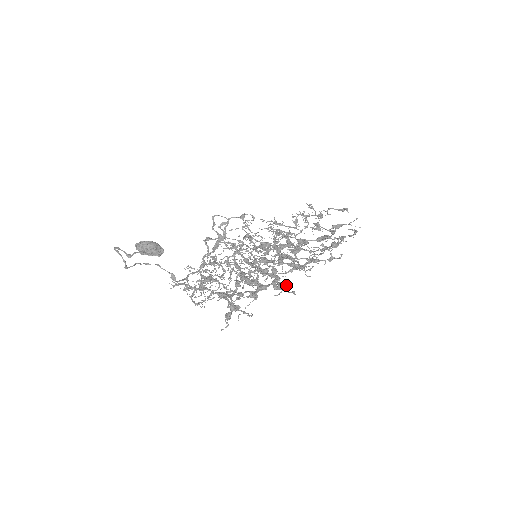
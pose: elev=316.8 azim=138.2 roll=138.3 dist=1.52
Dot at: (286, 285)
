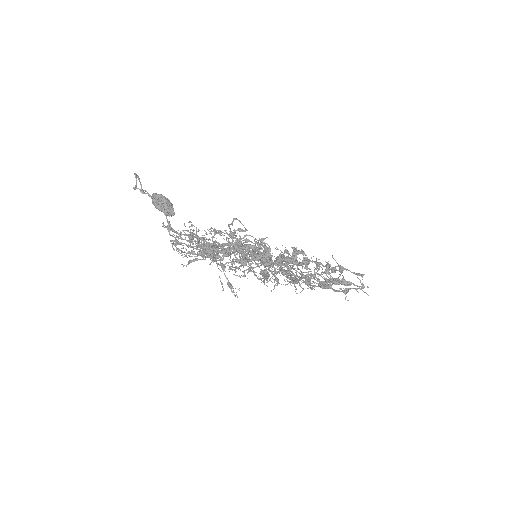
Dot at: (274, 263)
